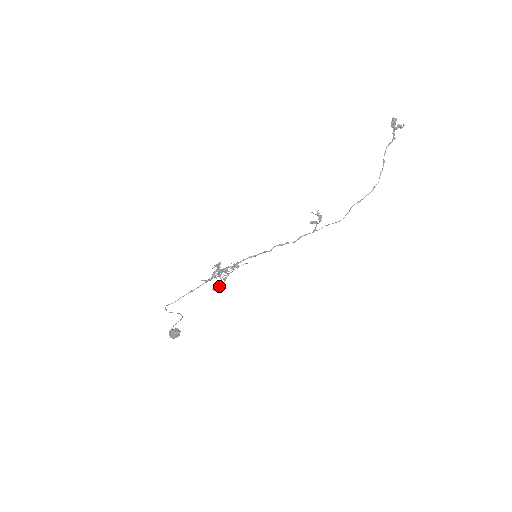
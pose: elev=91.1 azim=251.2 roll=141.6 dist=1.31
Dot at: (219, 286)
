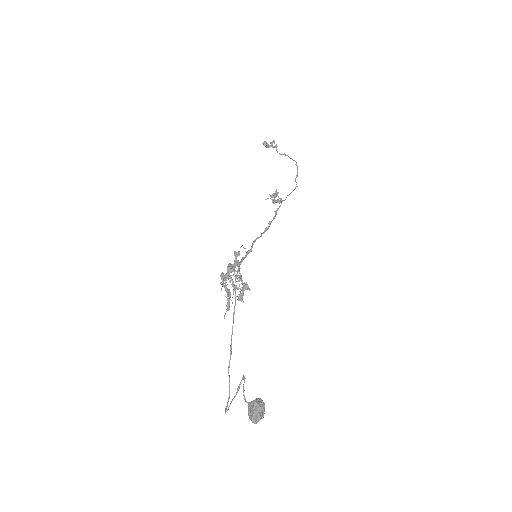
Dot at: (241, 290)
